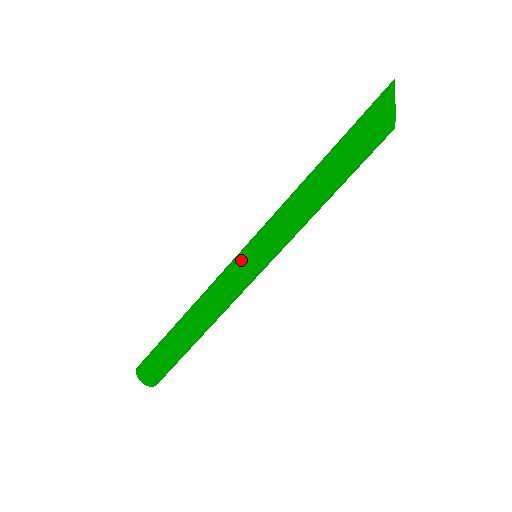
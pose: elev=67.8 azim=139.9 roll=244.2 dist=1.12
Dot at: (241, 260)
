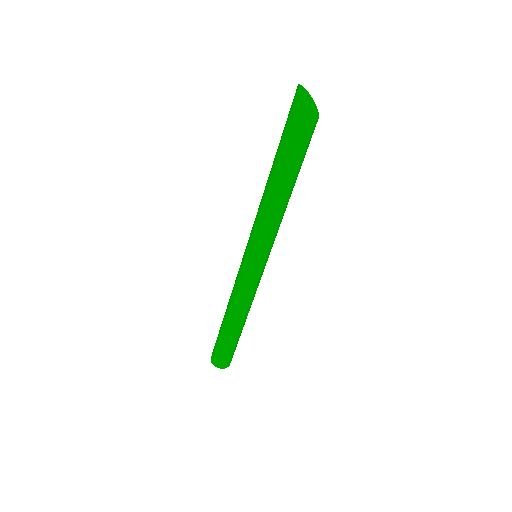
Dot at: (256, 270)
